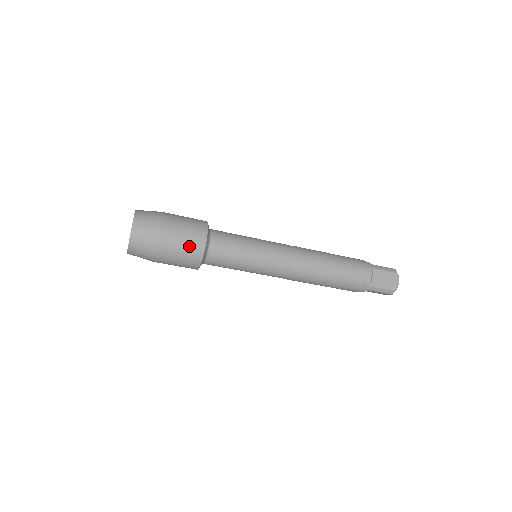
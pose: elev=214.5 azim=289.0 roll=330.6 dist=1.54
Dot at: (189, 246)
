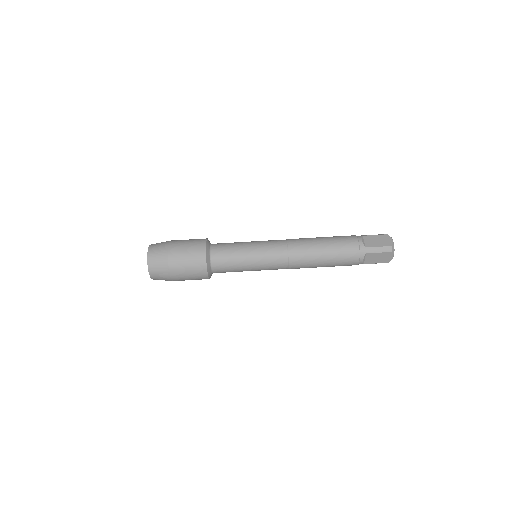
Dot at: (193, 250)
